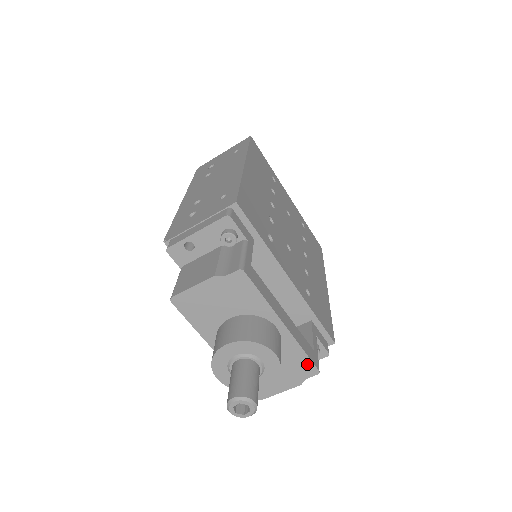
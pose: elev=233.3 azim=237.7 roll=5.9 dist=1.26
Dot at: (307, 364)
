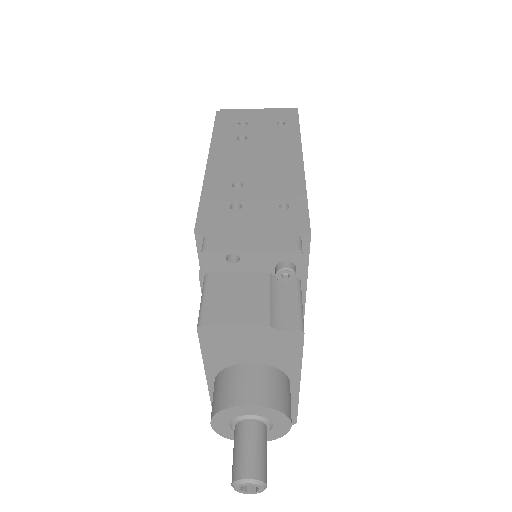
Dot at: (291, 415)
